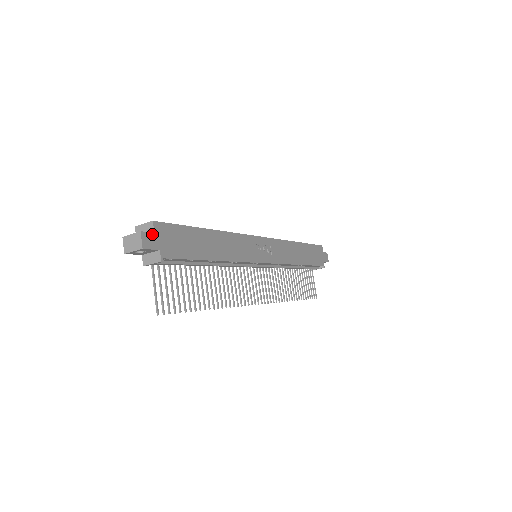
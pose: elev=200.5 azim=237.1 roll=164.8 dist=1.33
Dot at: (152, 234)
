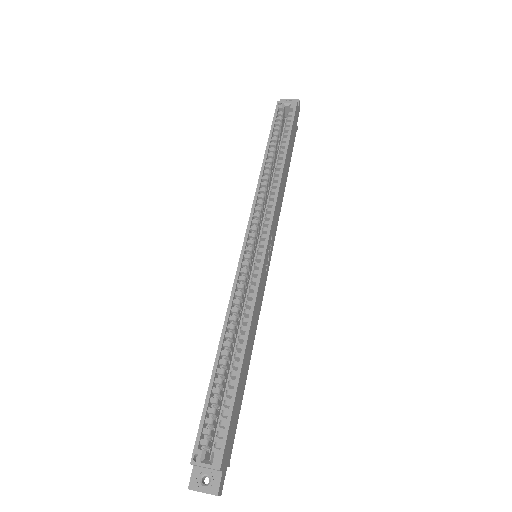
Dot at: (222, 476)
